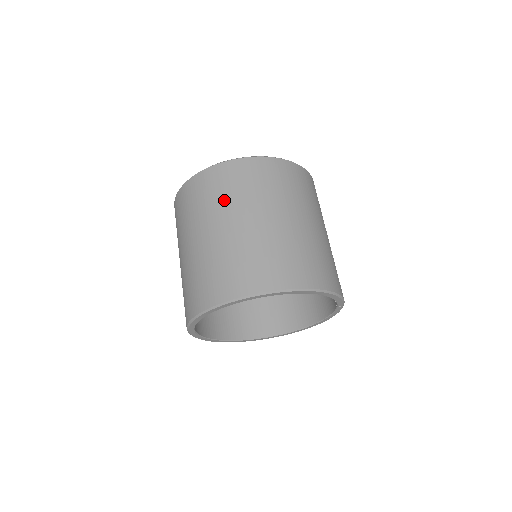
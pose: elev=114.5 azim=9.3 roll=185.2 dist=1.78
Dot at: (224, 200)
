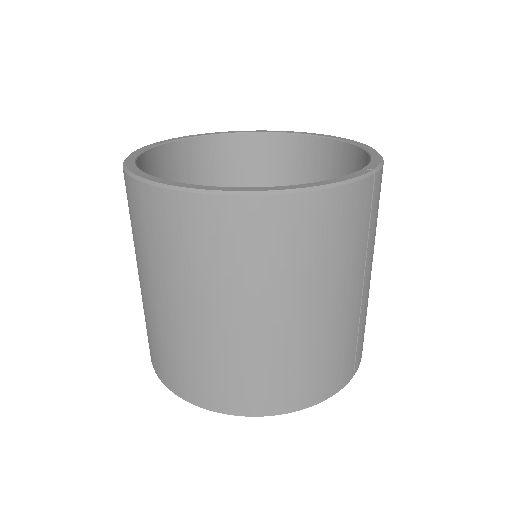
Dot at: (151, 255)
